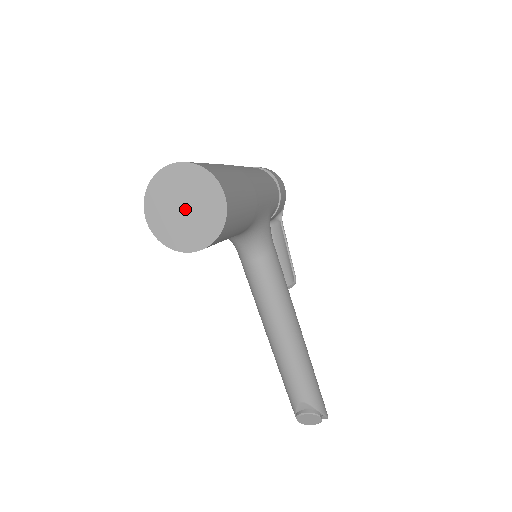
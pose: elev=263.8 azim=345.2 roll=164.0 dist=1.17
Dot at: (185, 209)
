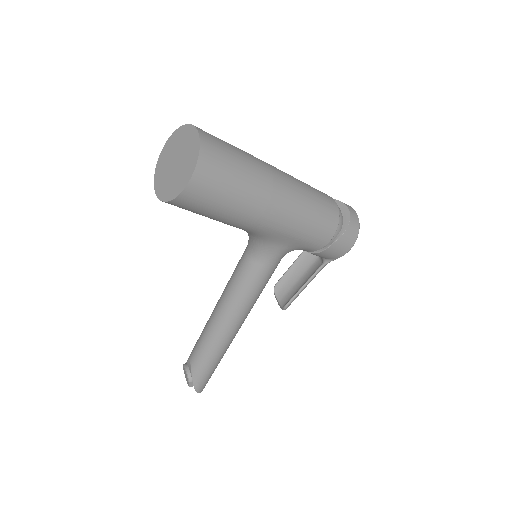
Dot at: (175, 164)
